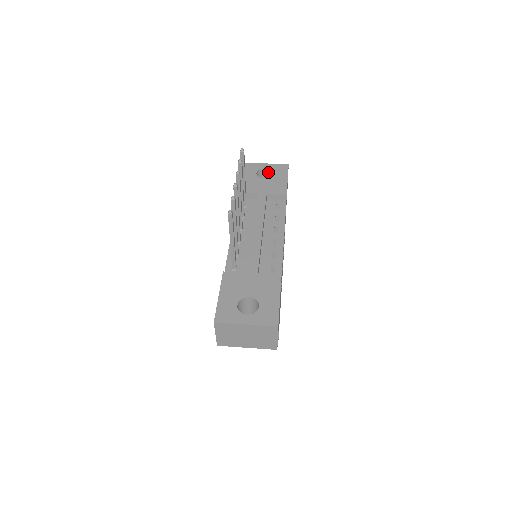
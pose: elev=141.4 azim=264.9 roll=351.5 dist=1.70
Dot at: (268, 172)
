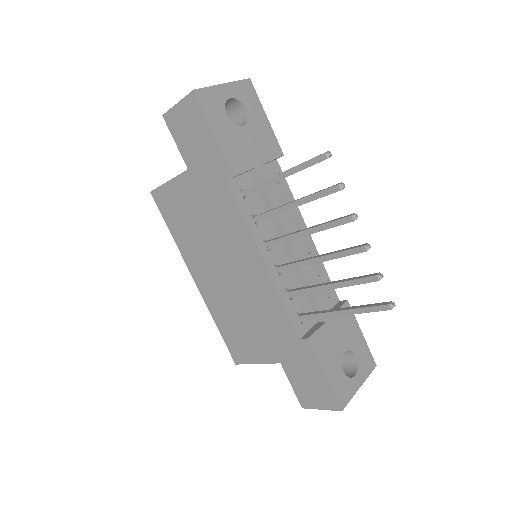
Dot at: (230, 101)
